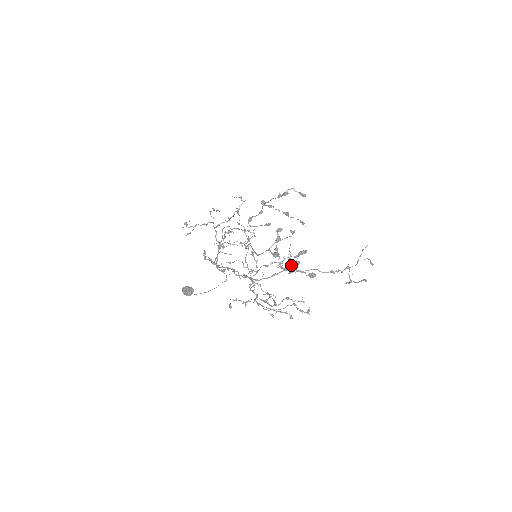
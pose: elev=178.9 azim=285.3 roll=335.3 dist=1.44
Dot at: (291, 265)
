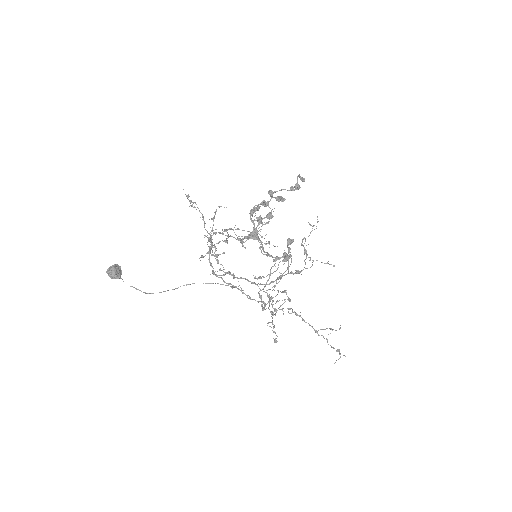
Dot at: (286, 261)
